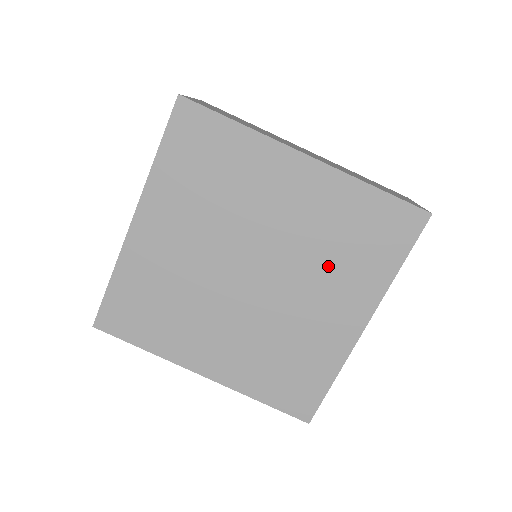
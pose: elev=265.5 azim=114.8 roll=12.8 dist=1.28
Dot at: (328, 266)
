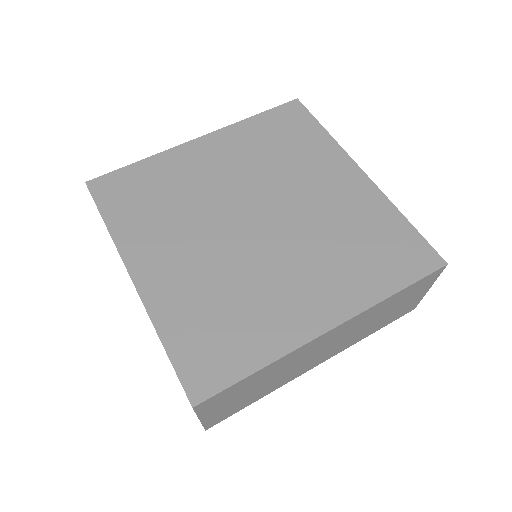
Dot at: (330, 253)
